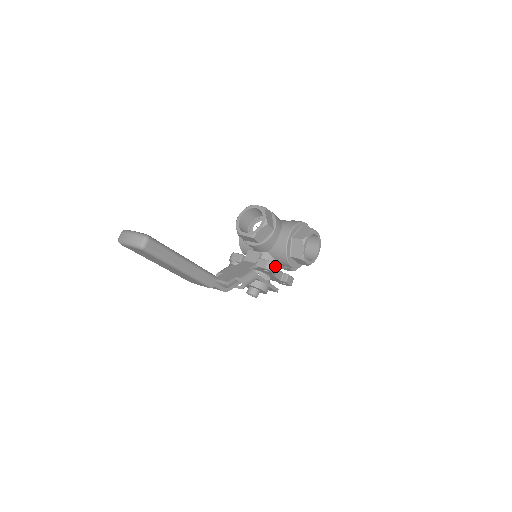
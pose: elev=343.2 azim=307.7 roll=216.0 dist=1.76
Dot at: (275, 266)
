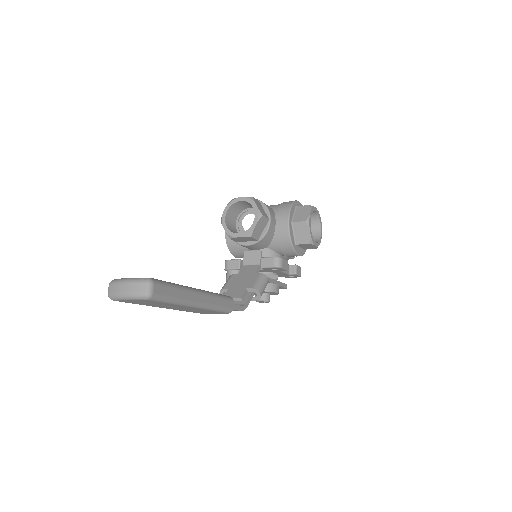
Dot at: (283, 261)
